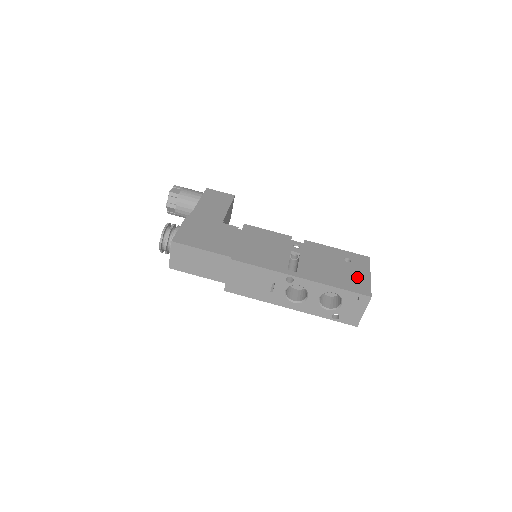
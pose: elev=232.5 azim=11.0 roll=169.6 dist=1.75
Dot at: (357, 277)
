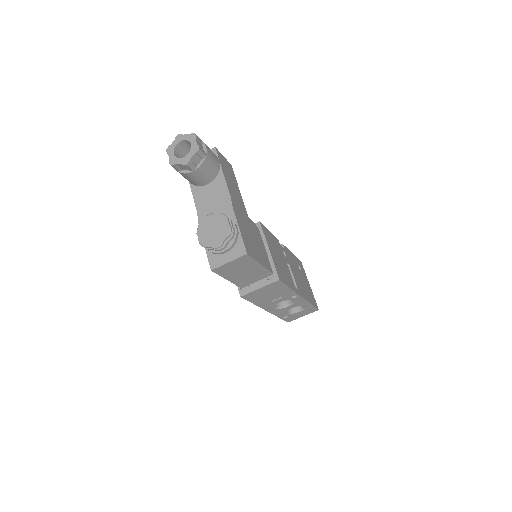
Dot at: (309, 289)
